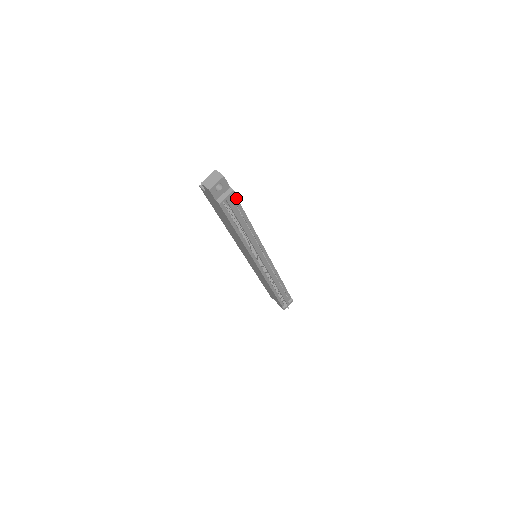
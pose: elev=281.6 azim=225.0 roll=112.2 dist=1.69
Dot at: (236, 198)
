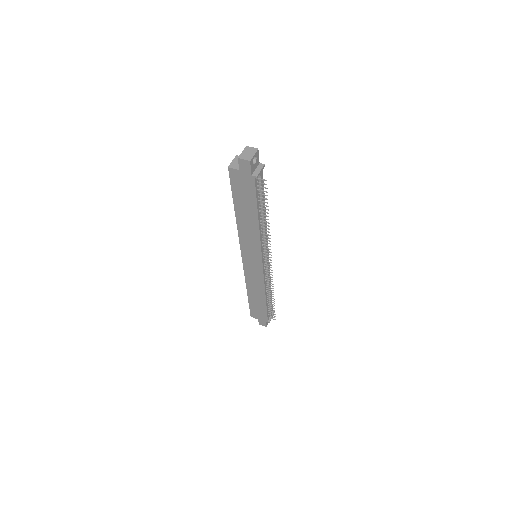
Dot at: (262, 176)
